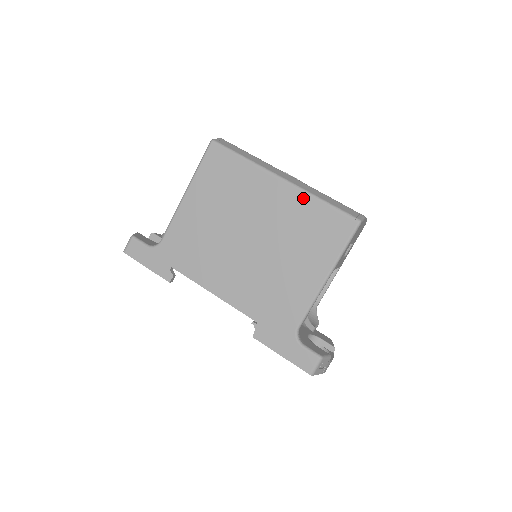
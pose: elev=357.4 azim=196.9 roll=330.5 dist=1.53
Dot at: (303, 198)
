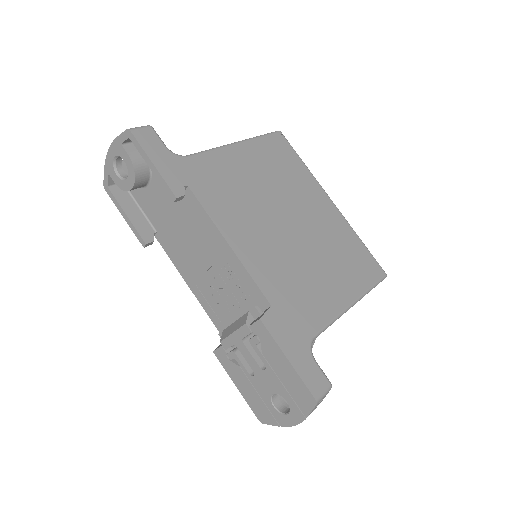
Dot at: (346, 226)
